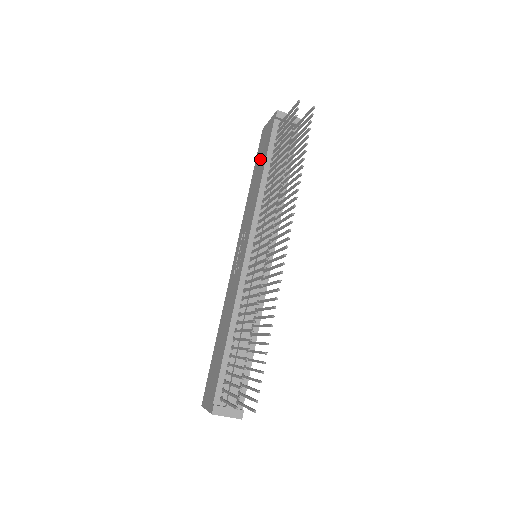
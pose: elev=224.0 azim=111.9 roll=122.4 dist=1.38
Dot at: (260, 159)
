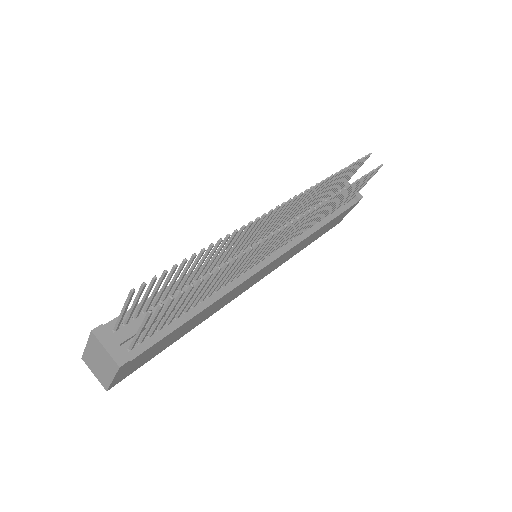
Dot at: occluded
